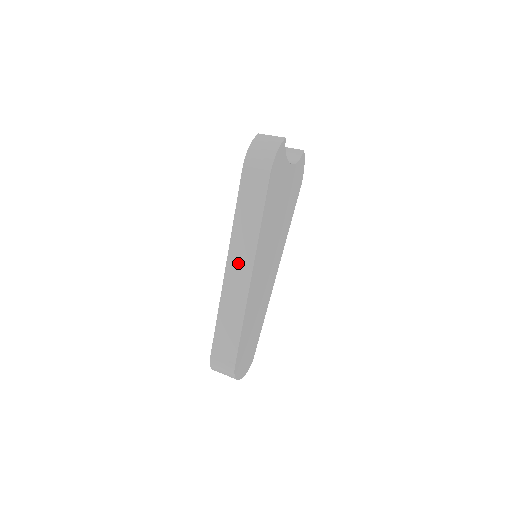
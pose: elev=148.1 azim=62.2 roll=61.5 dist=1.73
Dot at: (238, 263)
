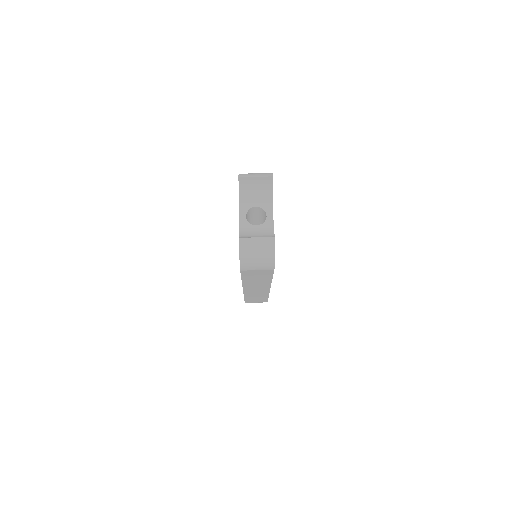
Dot at: (255, 289)
